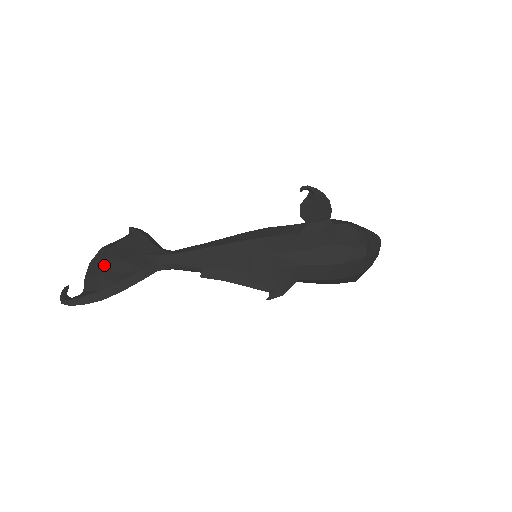
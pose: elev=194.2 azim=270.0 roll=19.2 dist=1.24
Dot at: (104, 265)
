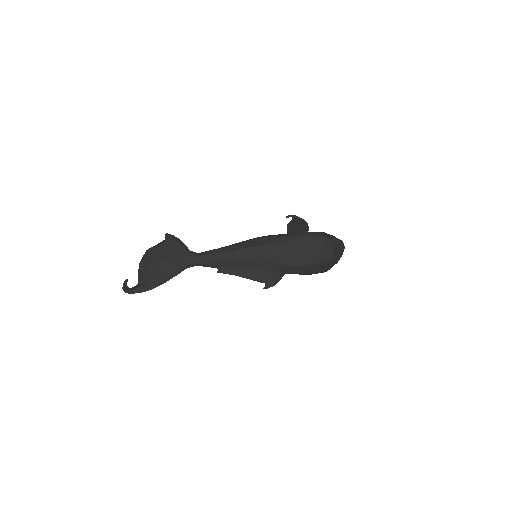
Dot at: (150, 264)
